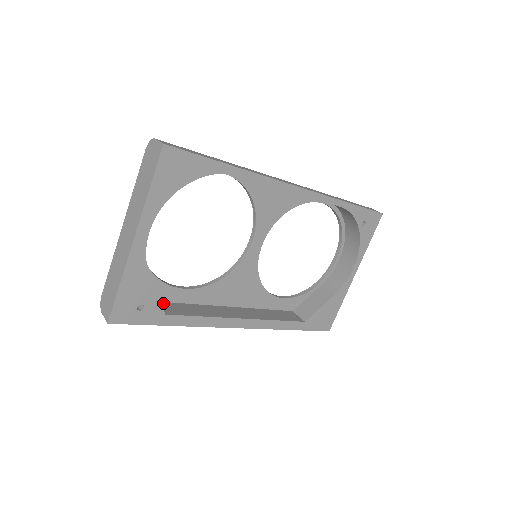
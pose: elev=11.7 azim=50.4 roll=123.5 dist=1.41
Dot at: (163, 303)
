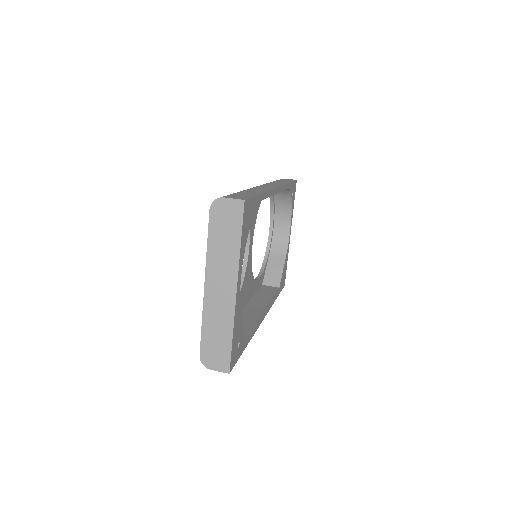
Dot at: occluded
